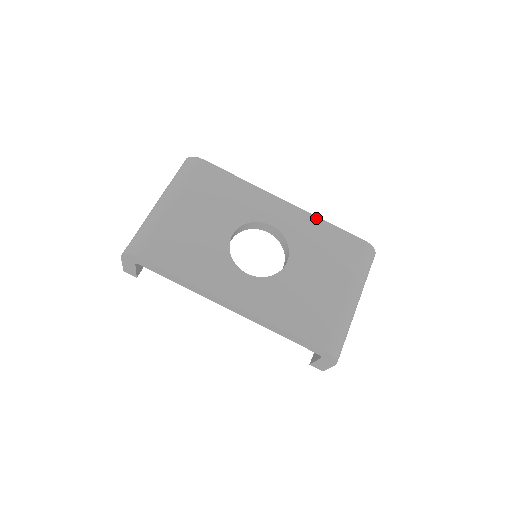
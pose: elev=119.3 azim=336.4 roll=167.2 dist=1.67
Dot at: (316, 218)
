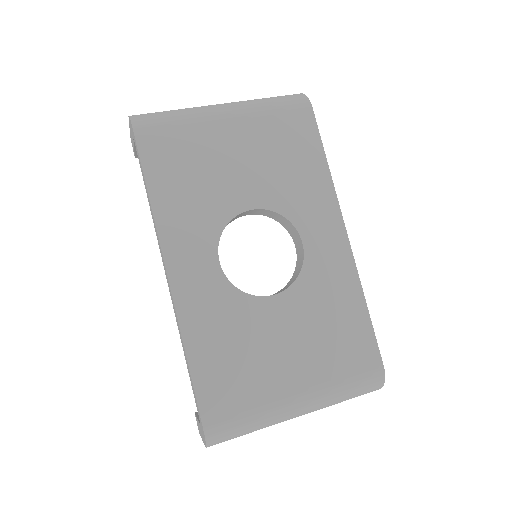
Dot at: (359, 286)
